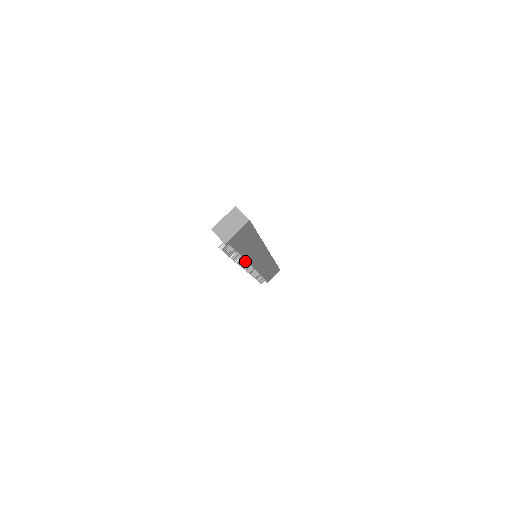
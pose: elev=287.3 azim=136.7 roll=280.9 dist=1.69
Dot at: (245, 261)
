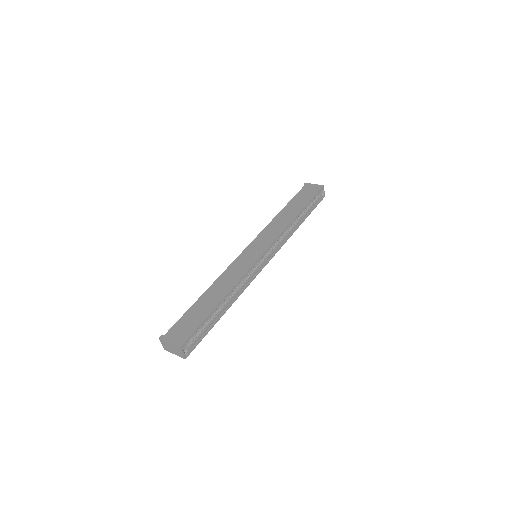
Dot at: occluded
